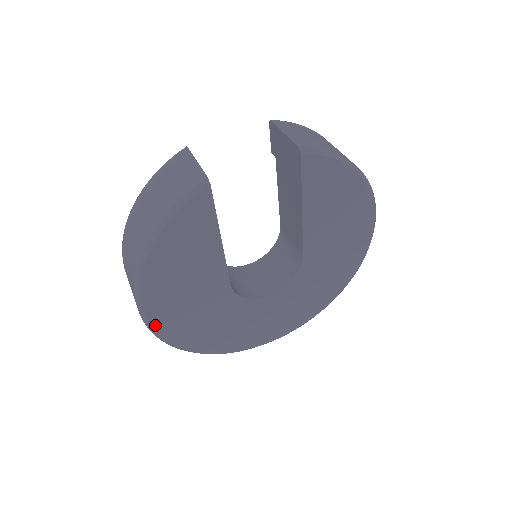
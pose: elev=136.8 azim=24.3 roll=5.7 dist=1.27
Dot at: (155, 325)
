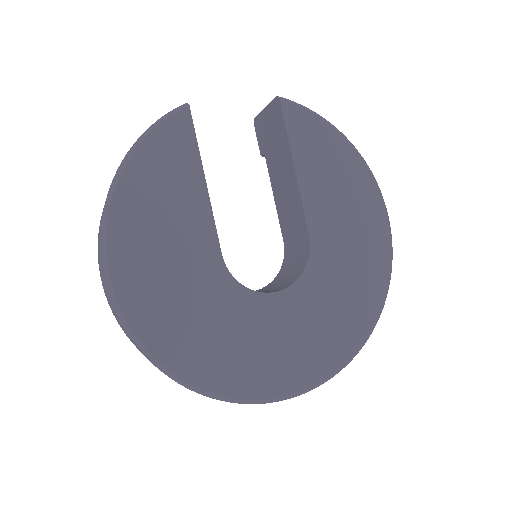
Dot at: (122, 297)
